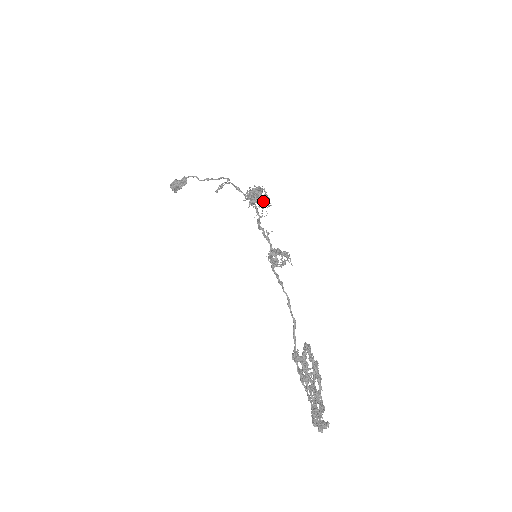
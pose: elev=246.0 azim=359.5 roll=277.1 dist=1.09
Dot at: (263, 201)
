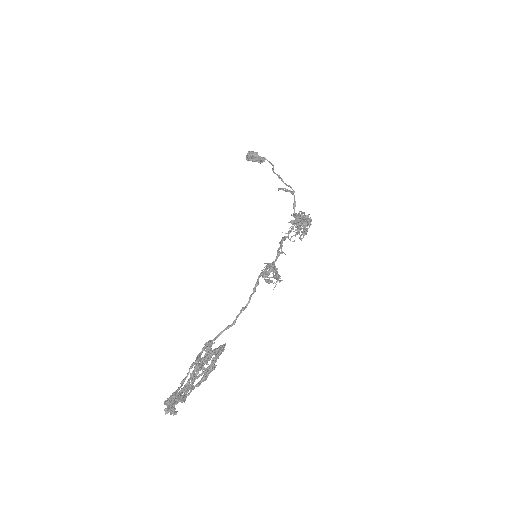
Dot at: occluded
